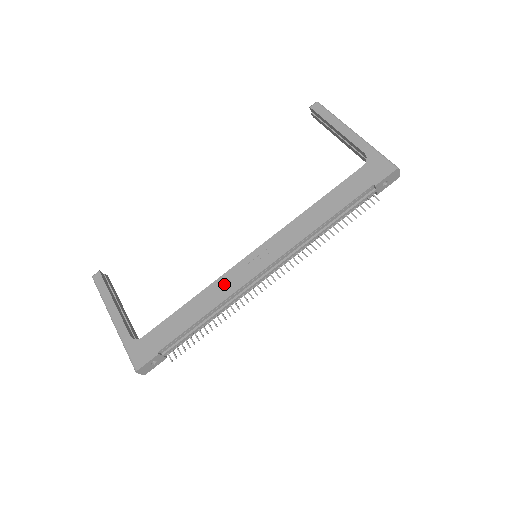
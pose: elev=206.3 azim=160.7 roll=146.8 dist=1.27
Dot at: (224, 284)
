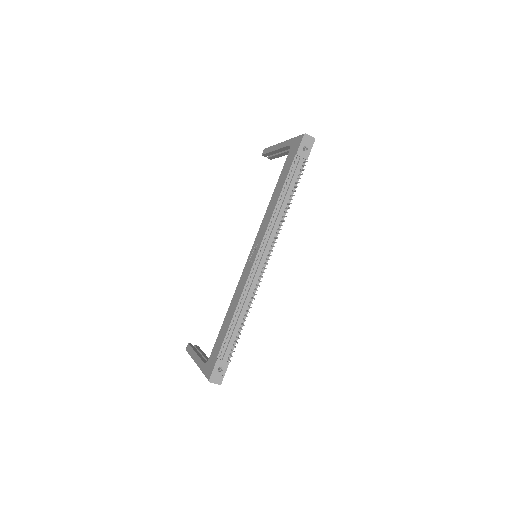
Dot at: (240, 285)
